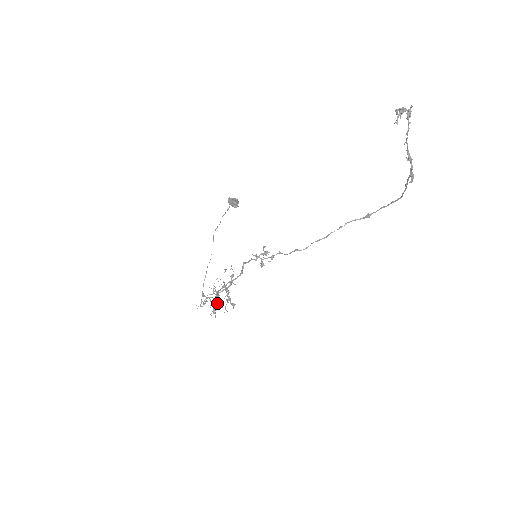
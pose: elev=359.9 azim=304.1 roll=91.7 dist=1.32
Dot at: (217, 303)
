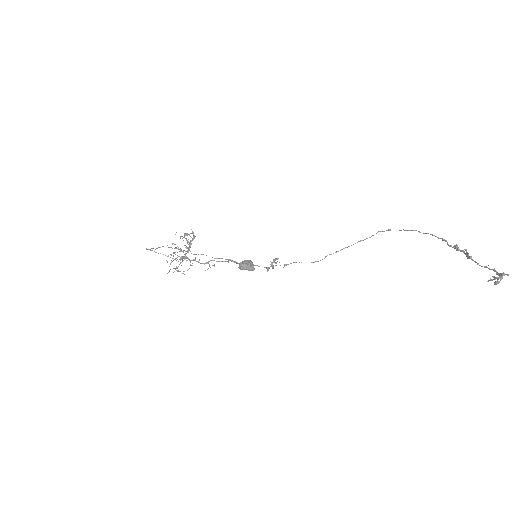
Dot at: occluded
